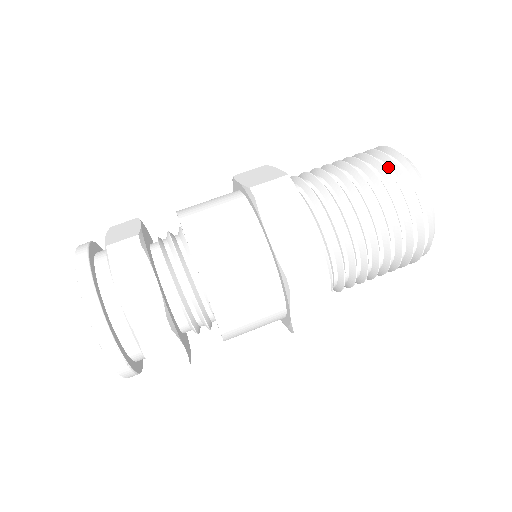
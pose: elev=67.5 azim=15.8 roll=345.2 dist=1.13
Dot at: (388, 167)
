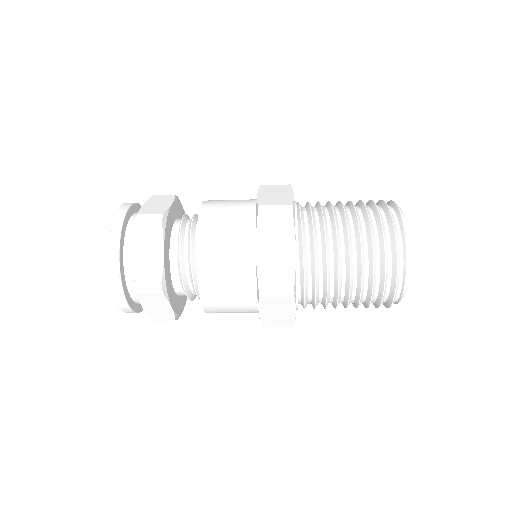
Dot at: occluded
